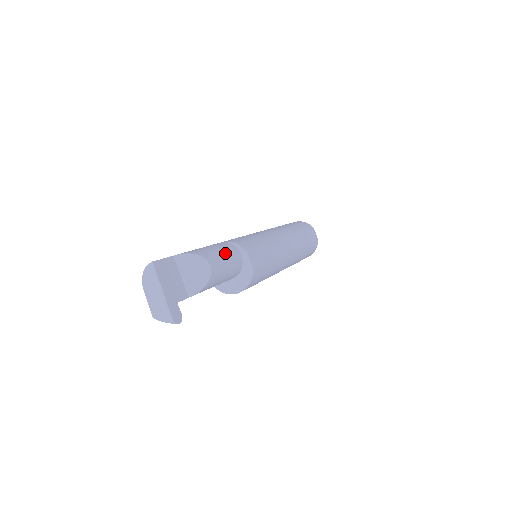
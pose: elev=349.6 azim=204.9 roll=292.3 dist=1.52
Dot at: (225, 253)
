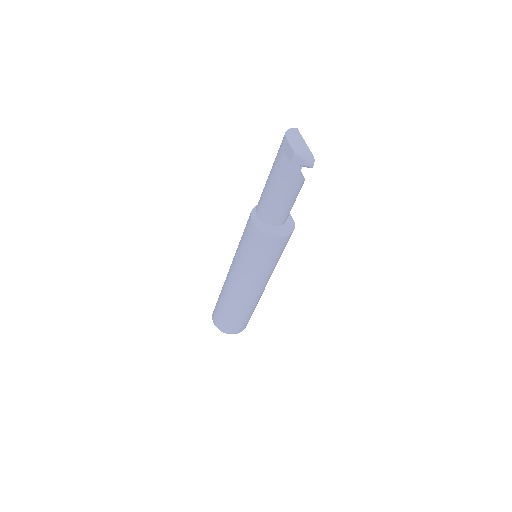
Dot at: occluded
